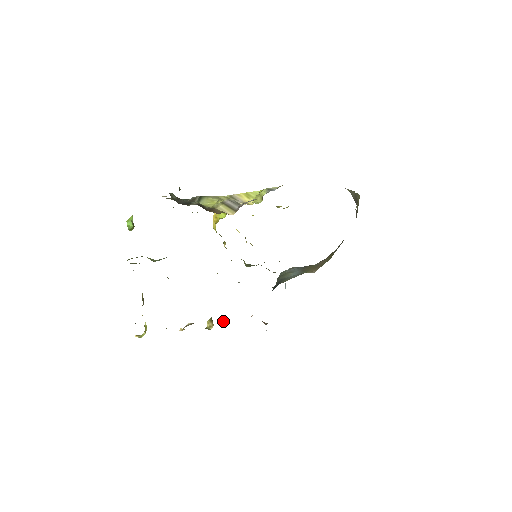
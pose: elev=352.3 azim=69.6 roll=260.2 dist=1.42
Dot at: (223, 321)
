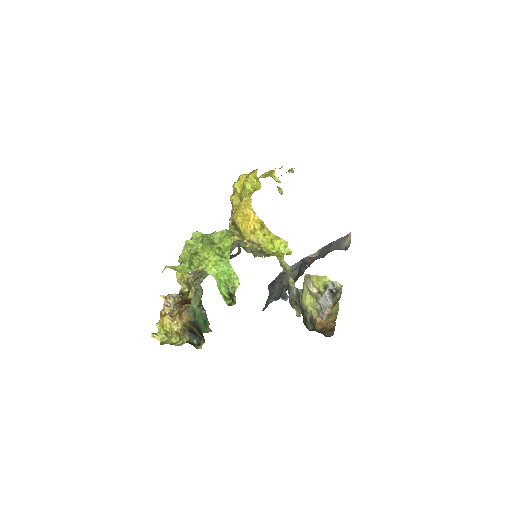
Dot at: occluded
